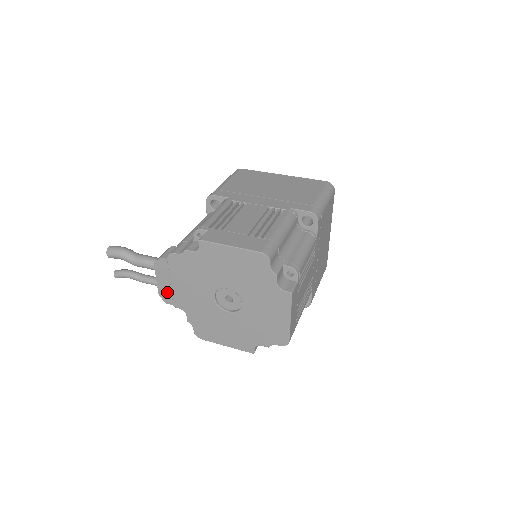
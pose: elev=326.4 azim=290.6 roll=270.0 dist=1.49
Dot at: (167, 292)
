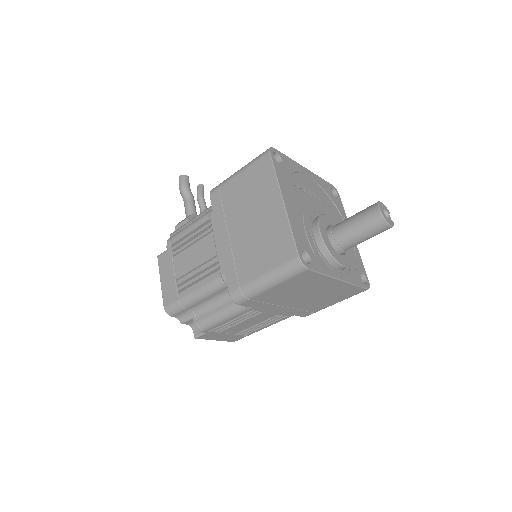
Dot at: occluded
